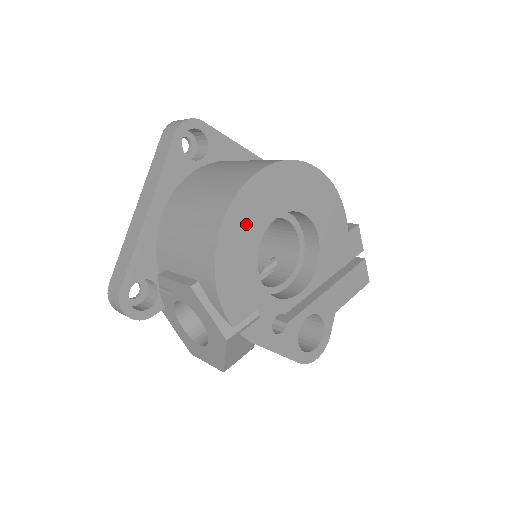
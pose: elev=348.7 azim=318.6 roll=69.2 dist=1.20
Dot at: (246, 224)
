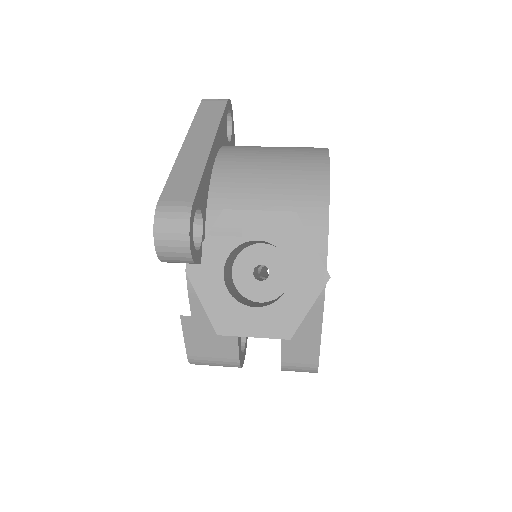
Dot at: occluded
